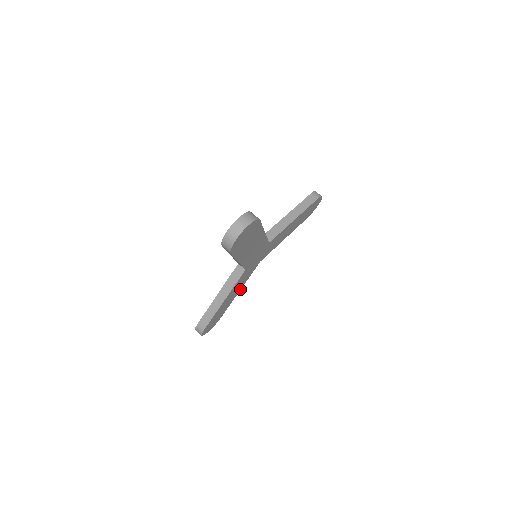
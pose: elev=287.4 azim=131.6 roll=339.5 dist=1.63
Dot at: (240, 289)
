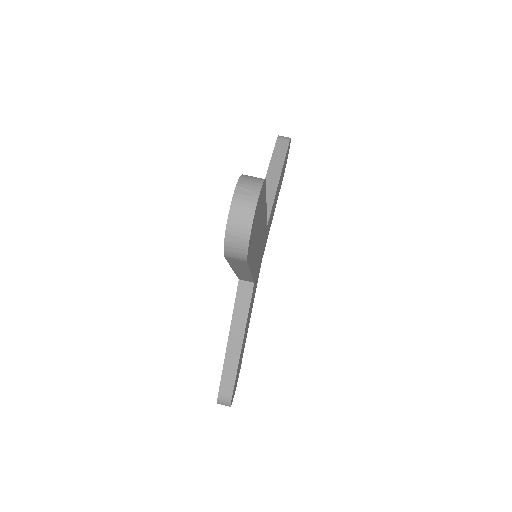
Dot at: occluded
